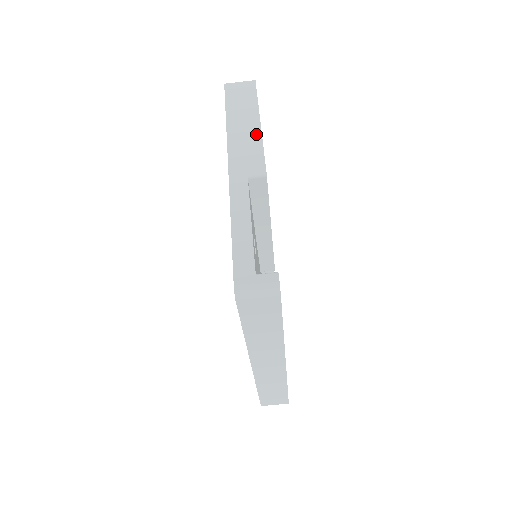
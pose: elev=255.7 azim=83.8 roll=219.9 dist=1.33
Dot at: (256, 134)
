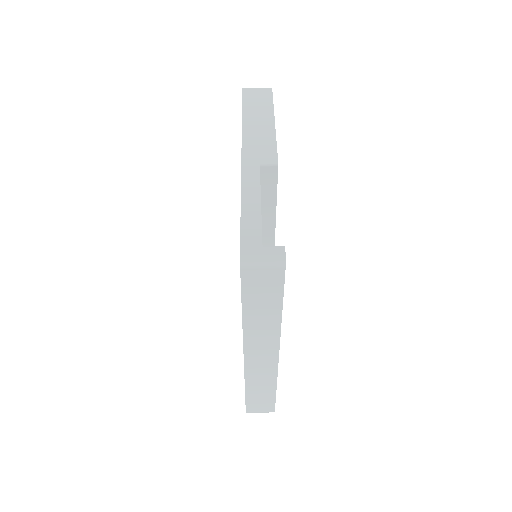
Dot at: (270, 130)
